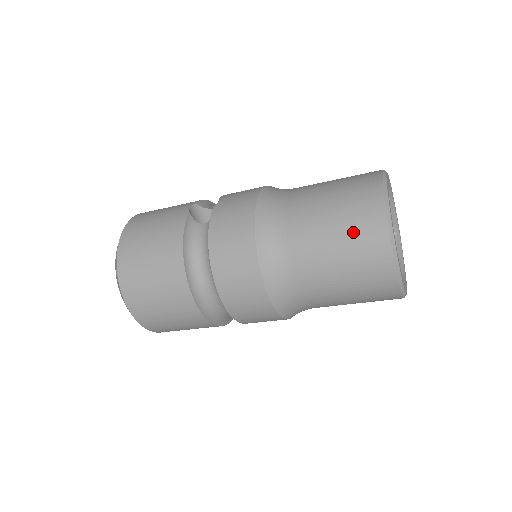
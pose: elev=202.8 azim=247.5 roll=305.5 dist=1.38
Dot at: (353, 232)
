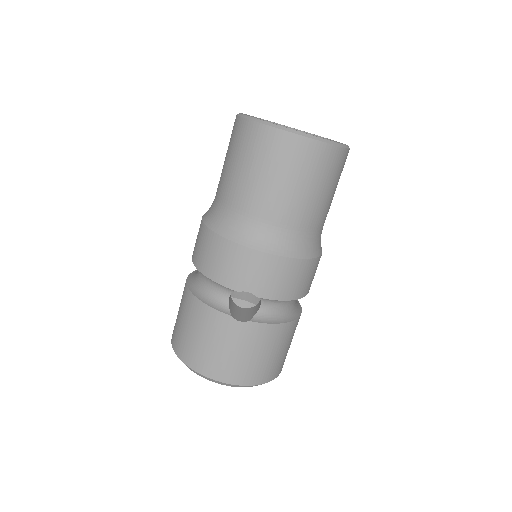
Dot at: occluded
